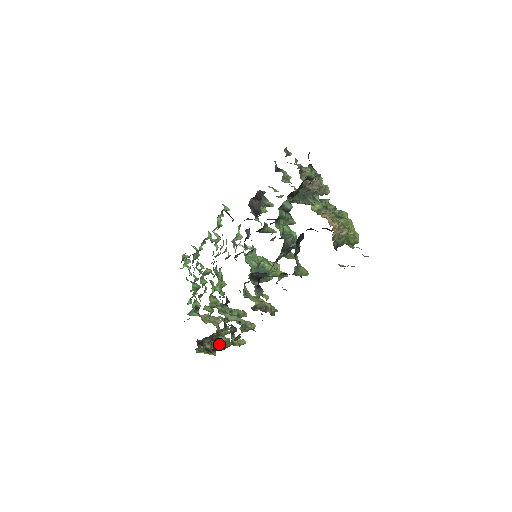
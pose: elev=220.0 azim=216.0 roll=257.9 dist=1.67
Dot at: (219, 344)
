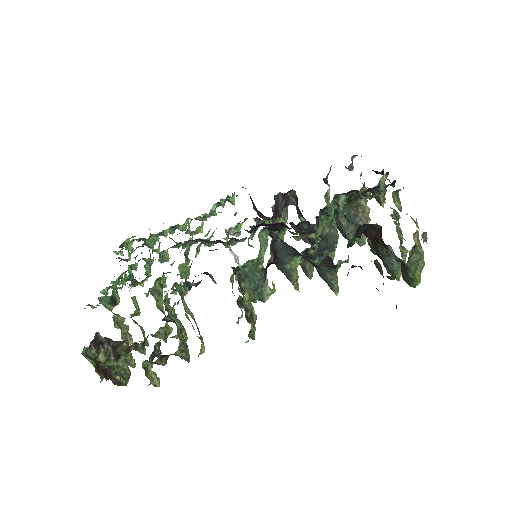
Dot at: (116, 368)
